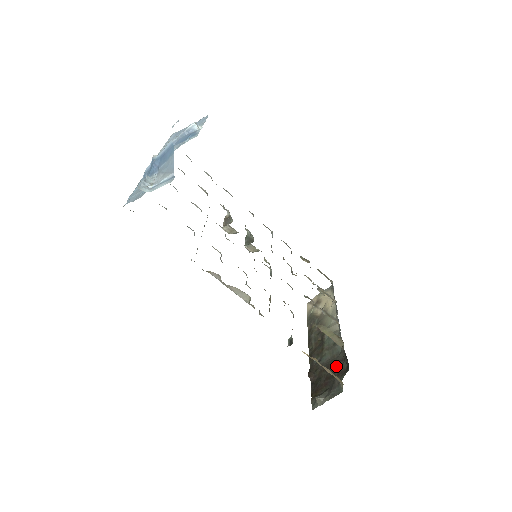
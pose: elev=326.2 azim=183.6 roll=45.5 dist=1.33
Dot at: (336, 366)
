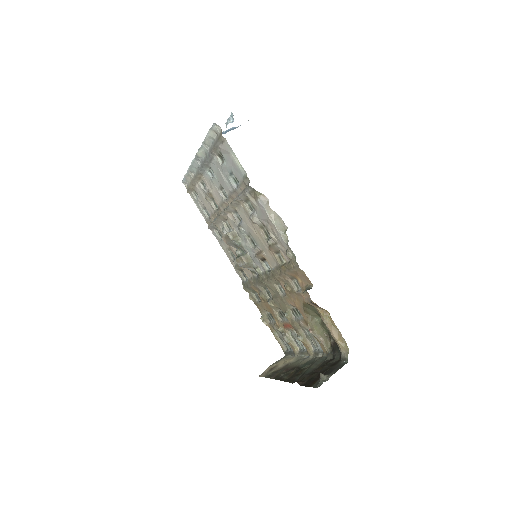
Dot at: (326, 364)
